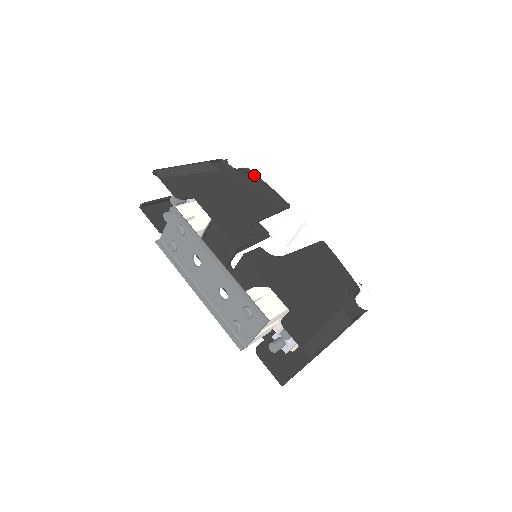
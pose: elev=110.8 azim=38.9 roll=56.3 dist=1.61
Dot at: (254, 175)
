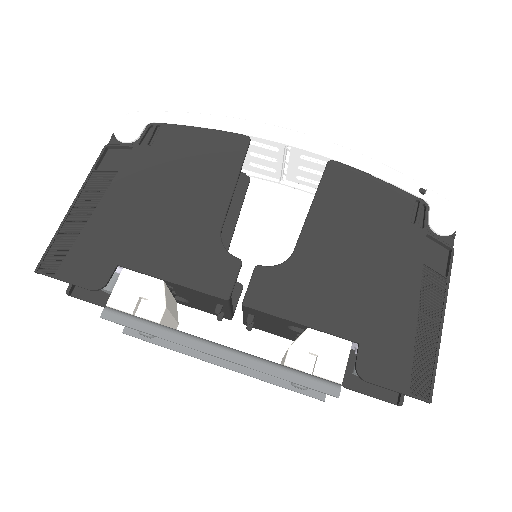
Dot at: (167, 129)
